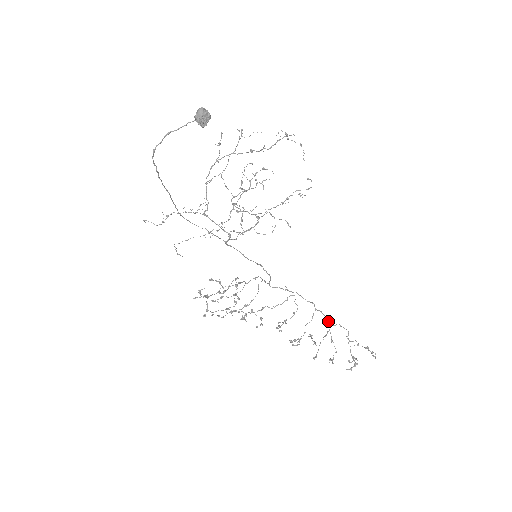
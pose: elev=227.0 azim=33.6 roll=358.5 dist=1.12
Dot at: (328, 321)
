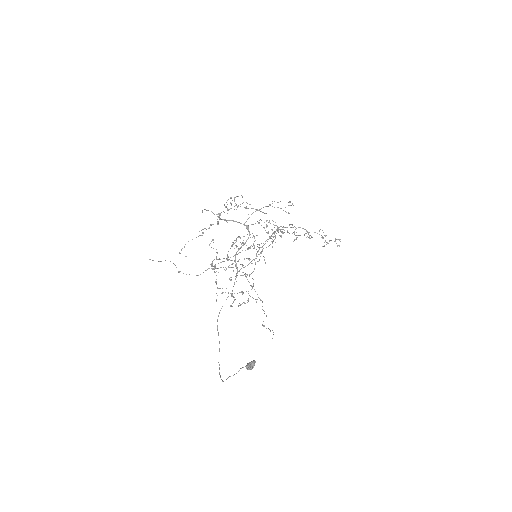
Dot at: occluded
